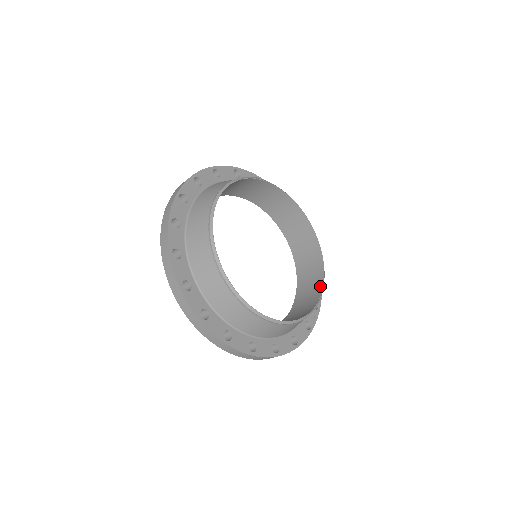
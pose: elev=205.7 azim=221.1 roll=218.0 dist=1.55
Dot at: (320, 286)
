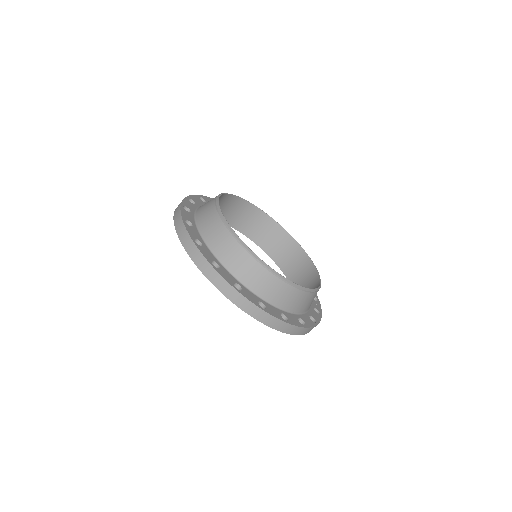
Dot at: (315, 274)
